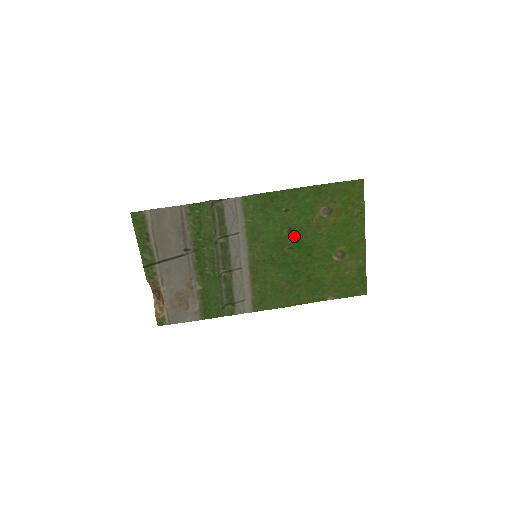
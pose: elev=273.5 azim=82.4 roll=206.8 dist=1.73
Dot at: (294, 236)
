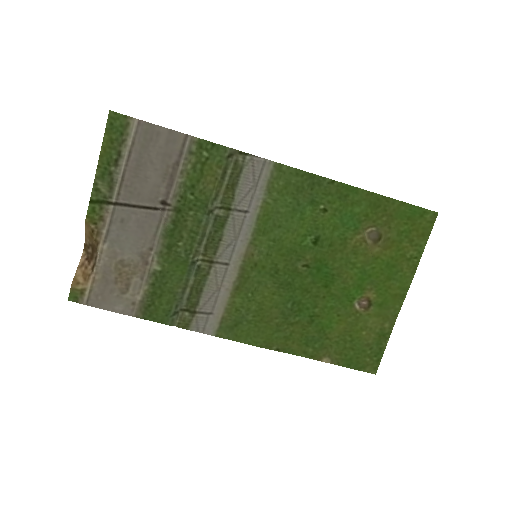
Dot at: (318, 251)
